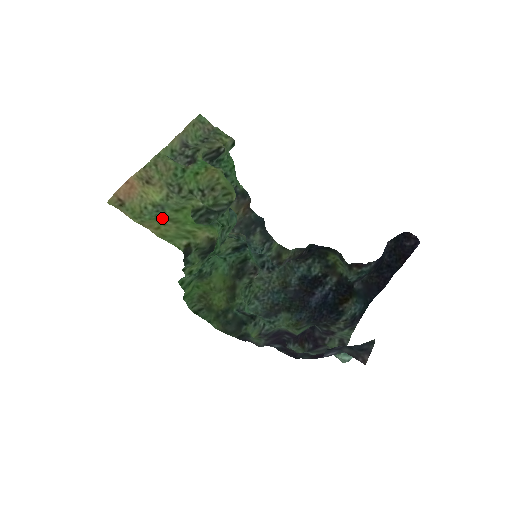
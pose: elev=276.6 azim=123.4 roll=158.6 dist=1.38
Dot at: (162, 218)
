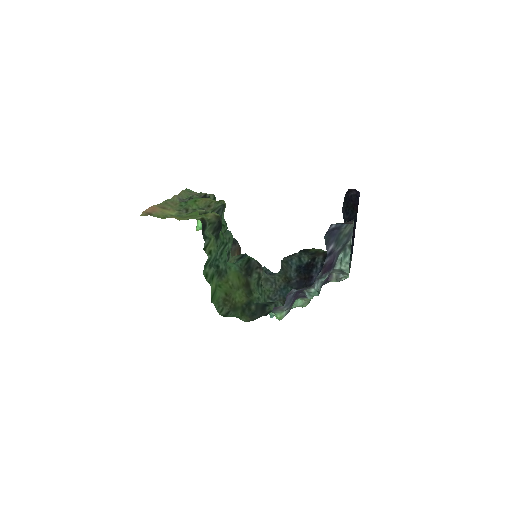
Dot at: (180, 217)
